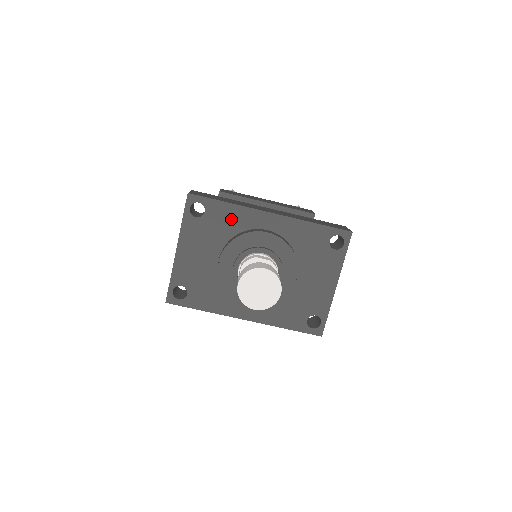
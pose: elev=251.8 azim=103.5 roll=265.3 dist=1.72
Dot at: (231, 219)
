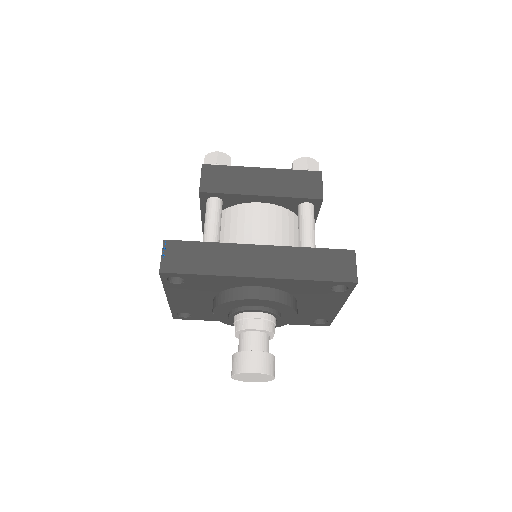
Dot at: (215, 283)
